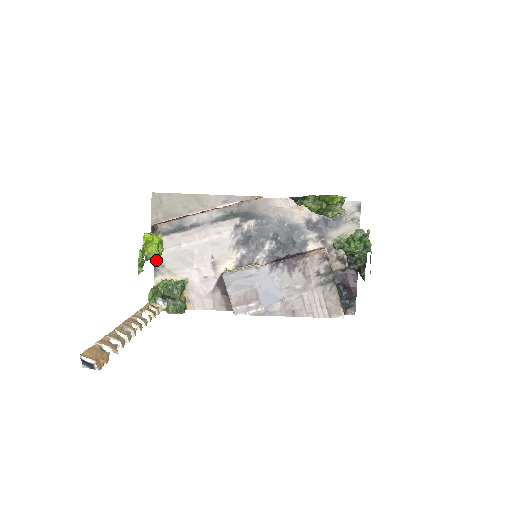
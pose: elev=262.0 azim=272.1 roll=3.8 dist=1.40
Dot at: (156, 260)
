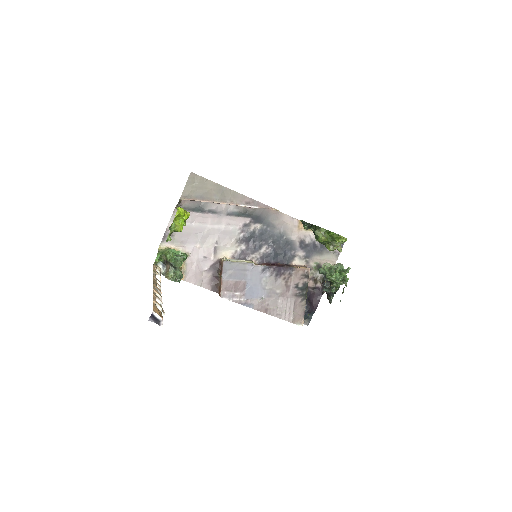
Dot at: (168, 228)
